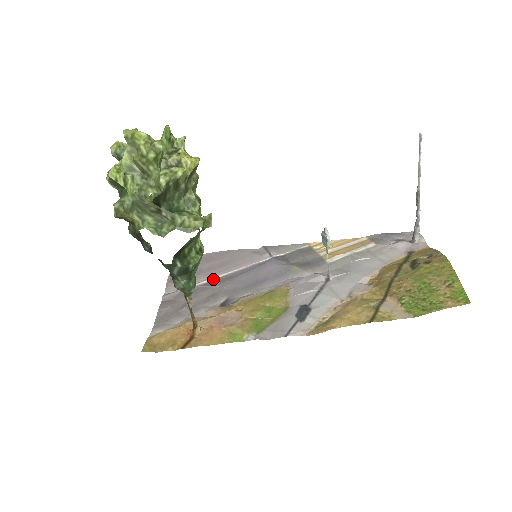
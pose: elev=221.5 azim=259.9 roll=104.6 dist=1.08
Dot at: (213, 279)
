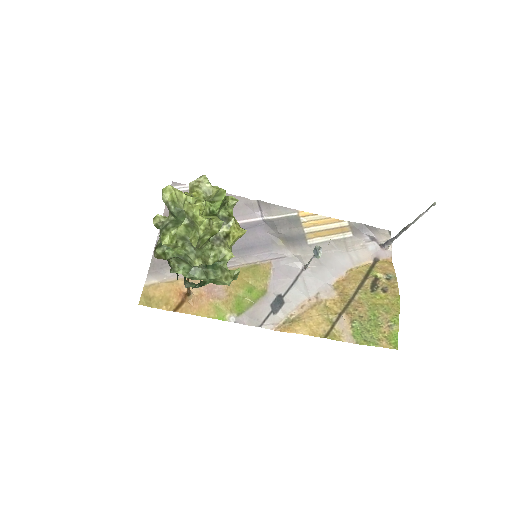
Dot at: occluded
